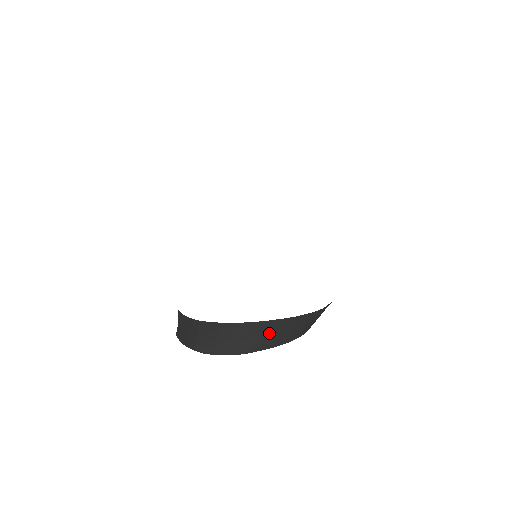
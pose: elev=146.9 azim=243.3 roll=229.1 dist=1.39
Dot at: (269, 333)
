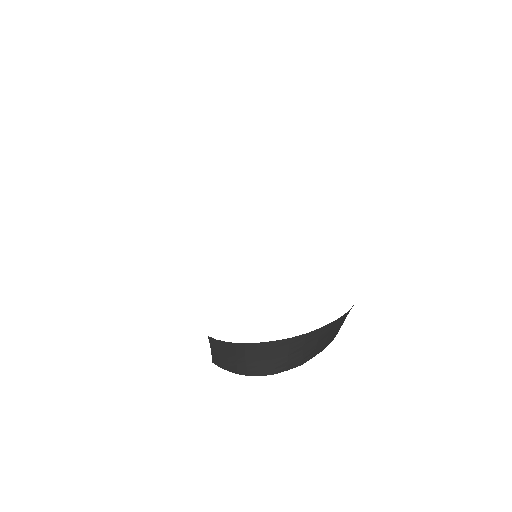
Dot at: (321, 338)
